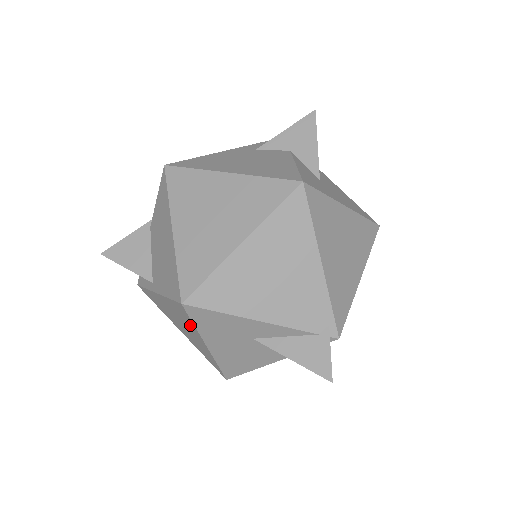
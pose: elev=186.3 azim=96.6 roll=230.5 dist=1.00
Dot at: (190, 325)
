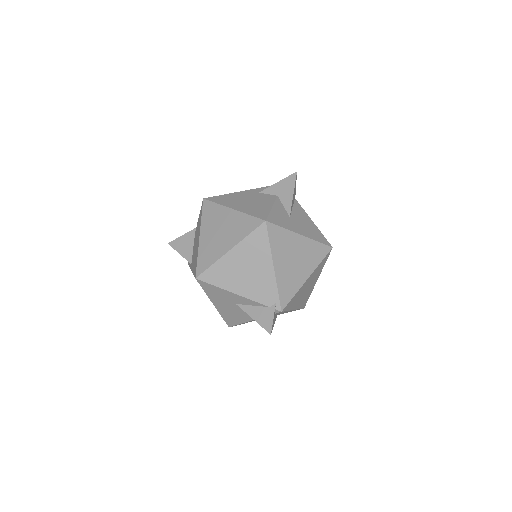
Dot at: occluded
